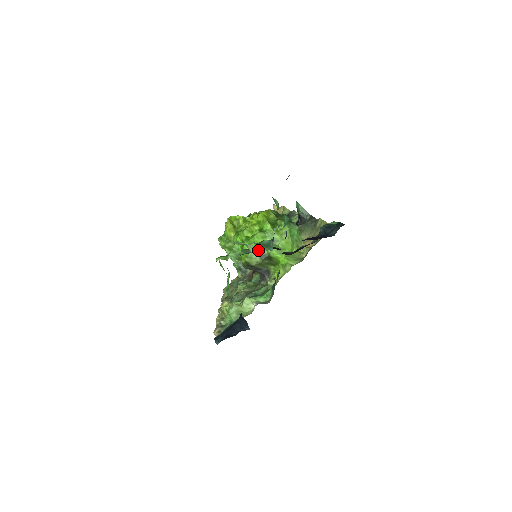
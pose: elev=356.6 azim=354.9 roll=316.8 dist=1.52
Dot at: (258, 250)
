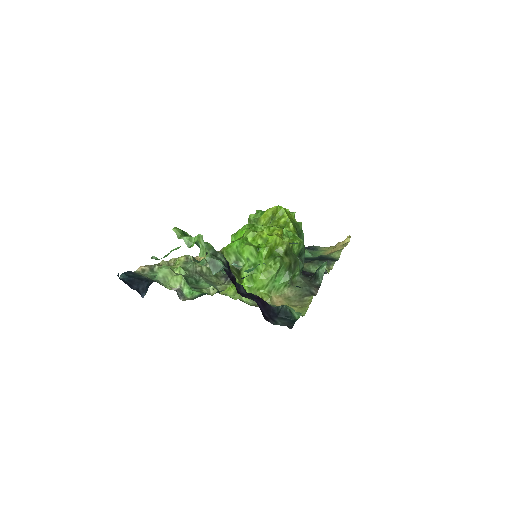
Dot at: (239, 257)
